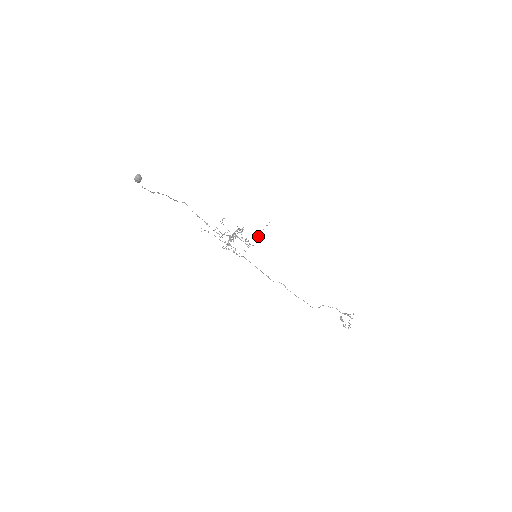
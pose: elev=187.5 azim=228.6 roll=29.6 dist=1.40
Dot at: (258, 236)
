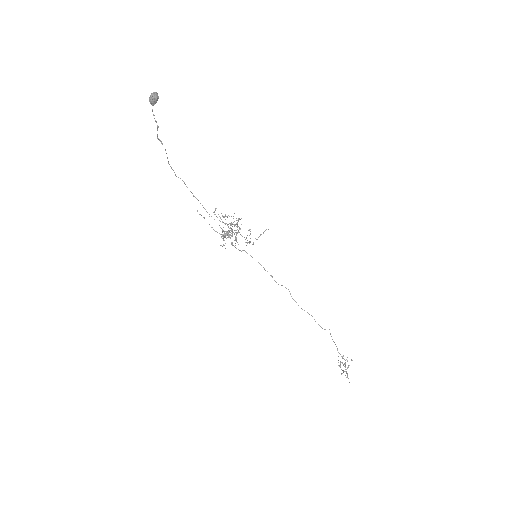
Dot at: occluded
